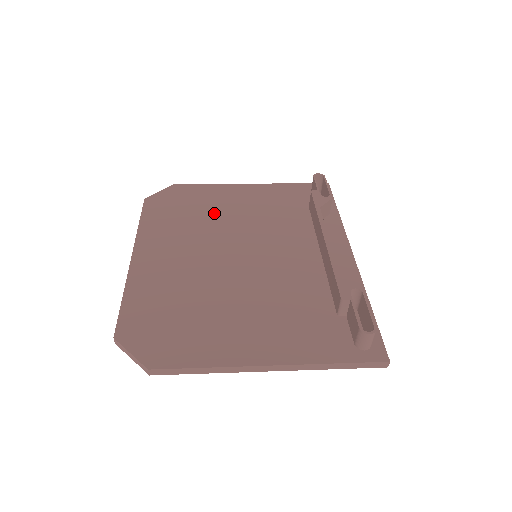
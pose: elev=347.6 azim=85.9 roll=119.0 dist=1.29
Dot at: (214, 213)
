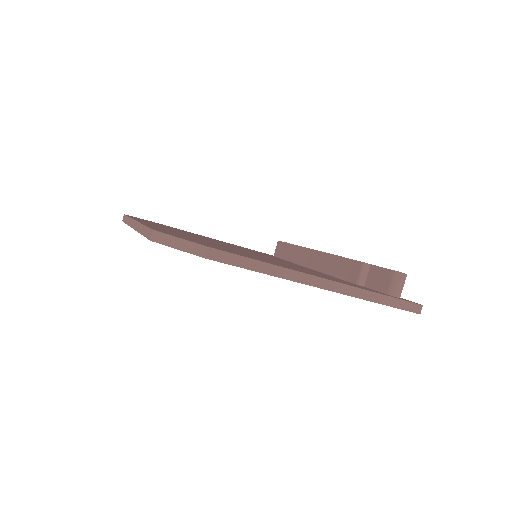
Dot at: occluded
